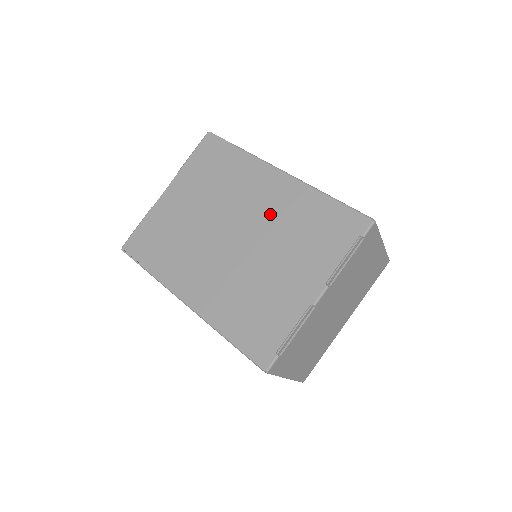
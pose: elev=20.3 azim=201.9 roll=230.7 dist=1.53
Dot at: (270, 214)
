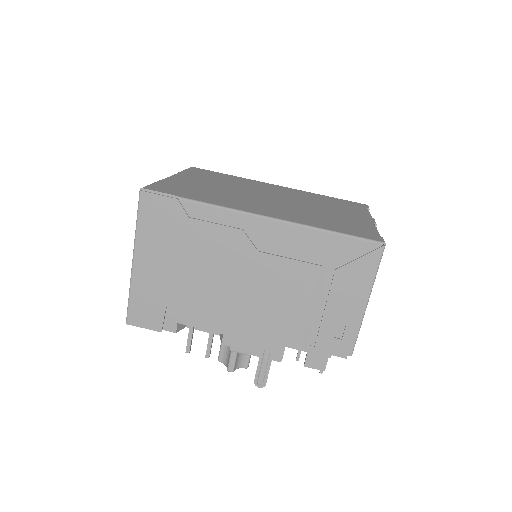
Dot at: (292, 195)
